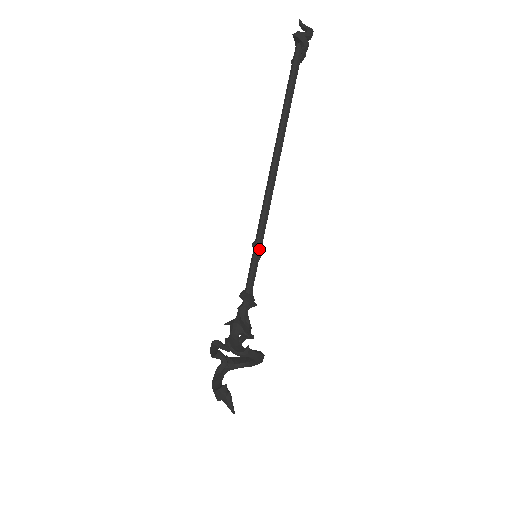
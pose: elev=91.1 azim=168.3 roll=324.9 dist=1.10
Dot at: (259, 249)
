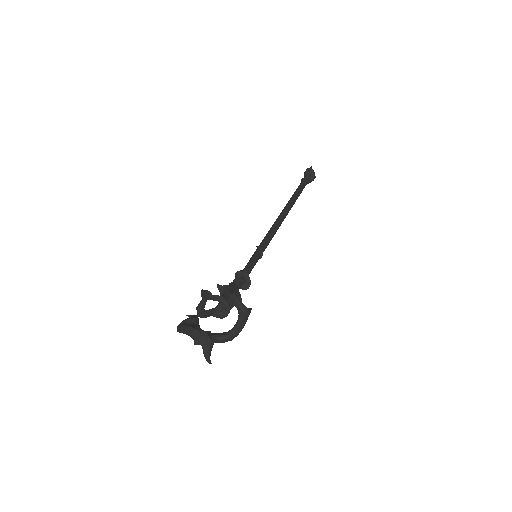
Dot at: occluded
